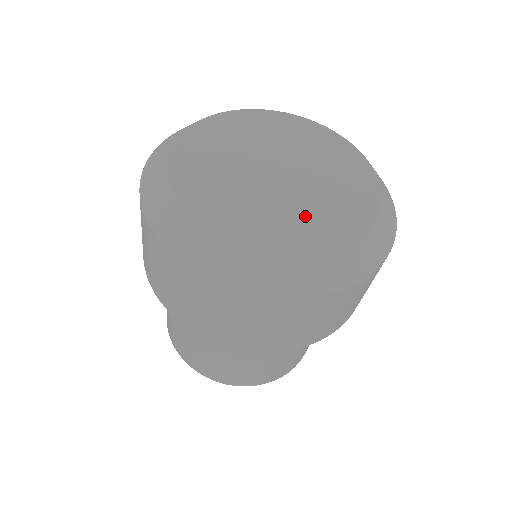
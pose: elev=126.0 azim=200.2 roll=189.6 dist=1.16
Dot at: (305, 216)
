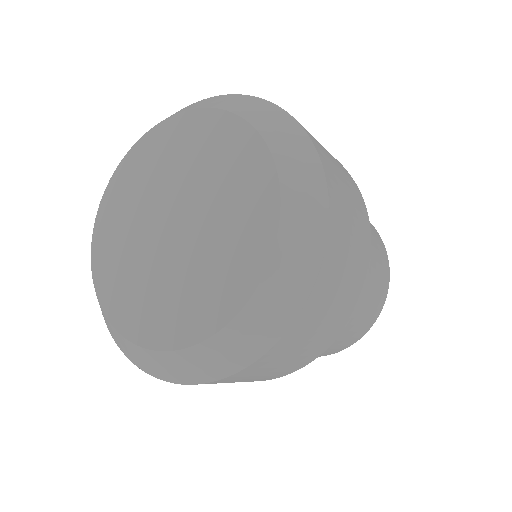
Dot at: (151, 295)
